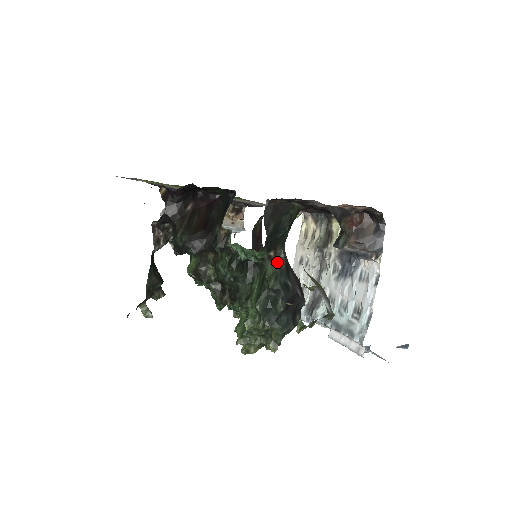
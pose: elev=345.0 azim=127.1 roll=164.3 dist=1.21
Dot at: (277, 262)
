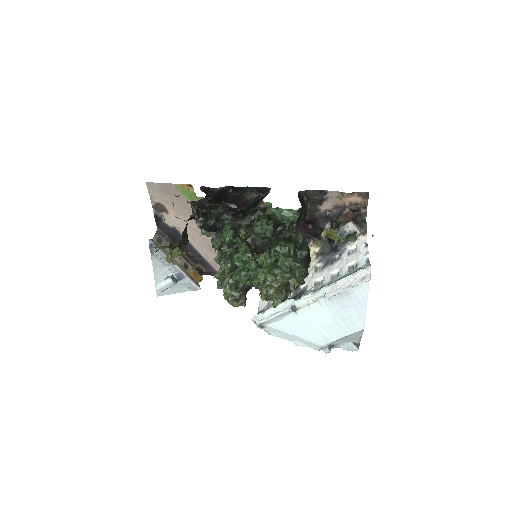
Dot at: (297, 232)
